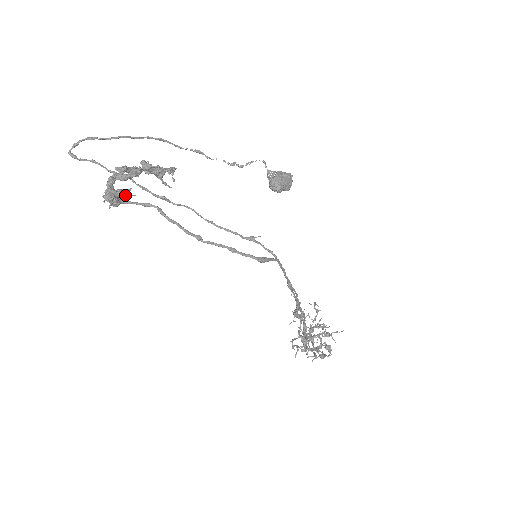
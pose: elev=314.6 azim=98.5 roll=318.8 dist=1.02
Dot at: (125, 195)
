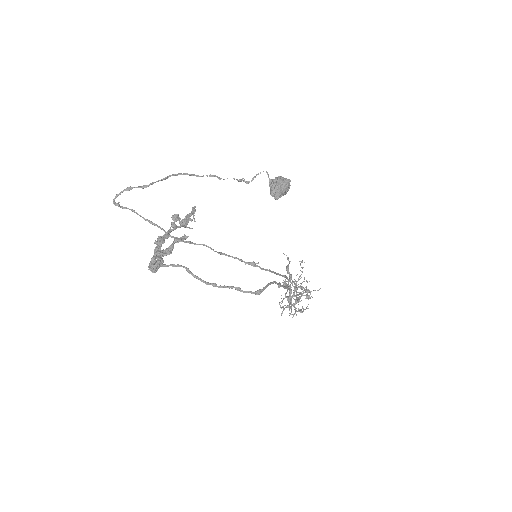
Dot at: occluded
